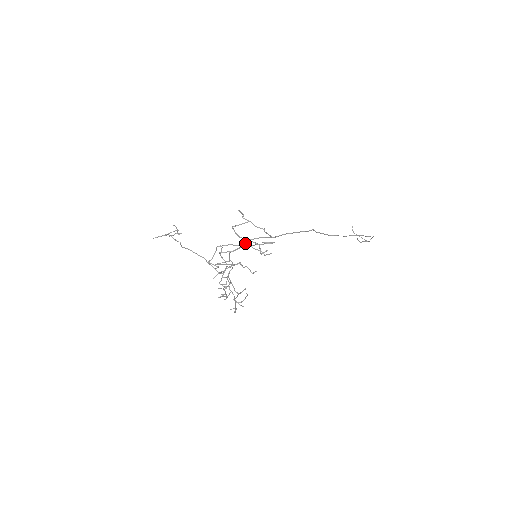
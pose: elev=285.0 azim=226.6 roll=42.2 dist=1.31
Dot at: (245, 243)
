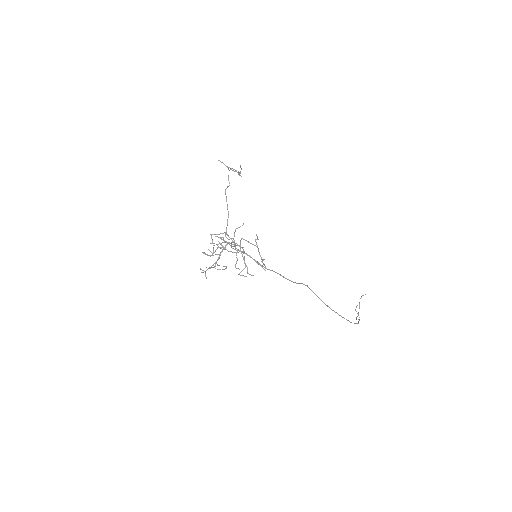
Dot at: (243, 252)
